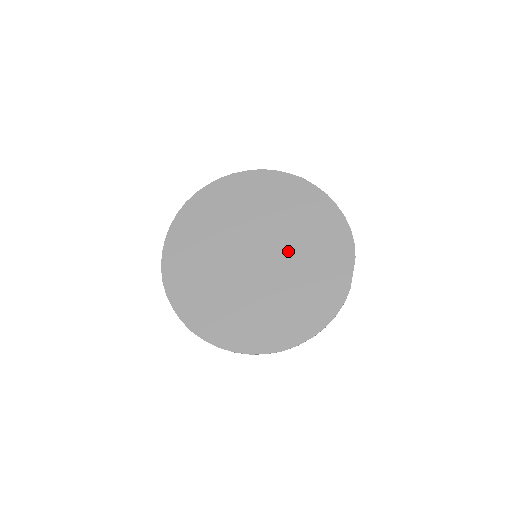
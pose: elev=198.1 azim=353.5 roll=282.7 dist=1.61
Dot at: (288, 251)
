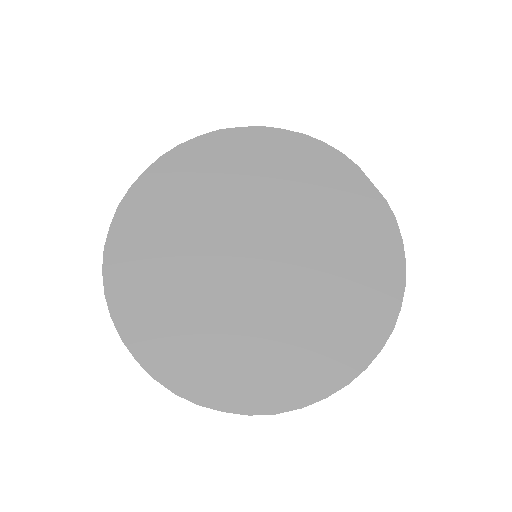
Dot at: (286, 219)
